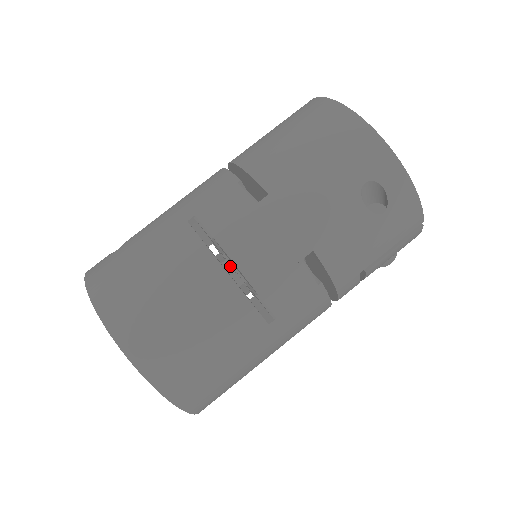
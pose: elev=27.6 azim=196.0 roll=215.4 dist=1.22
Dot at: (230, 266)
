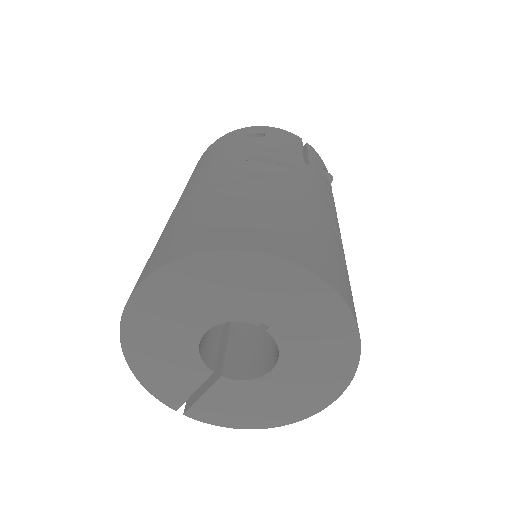
Dot at: occluded
